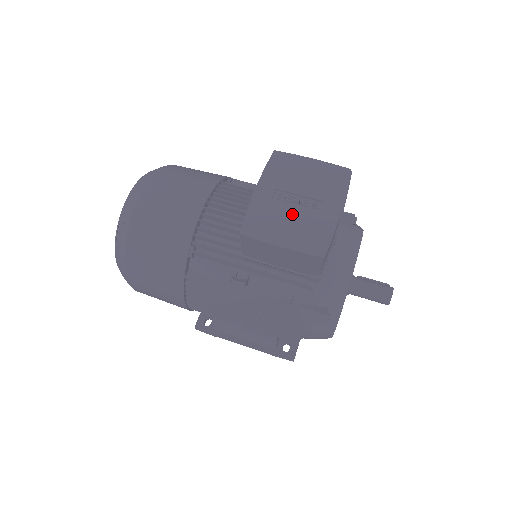
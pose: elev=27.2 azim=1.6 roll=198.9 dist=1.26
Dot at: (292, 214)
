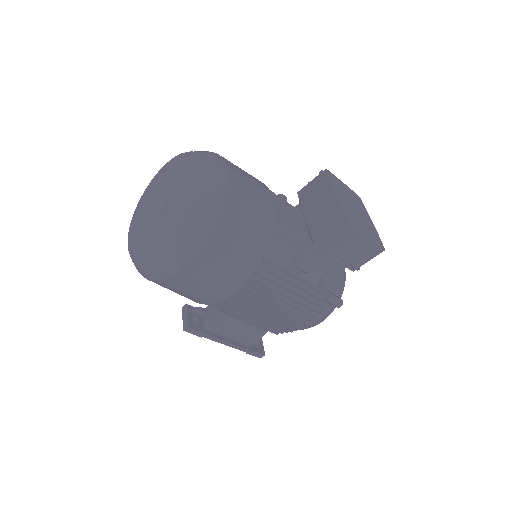
Dot at: (359, 217)
